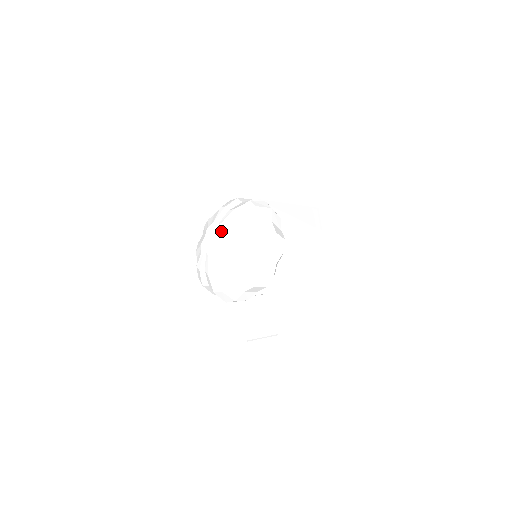
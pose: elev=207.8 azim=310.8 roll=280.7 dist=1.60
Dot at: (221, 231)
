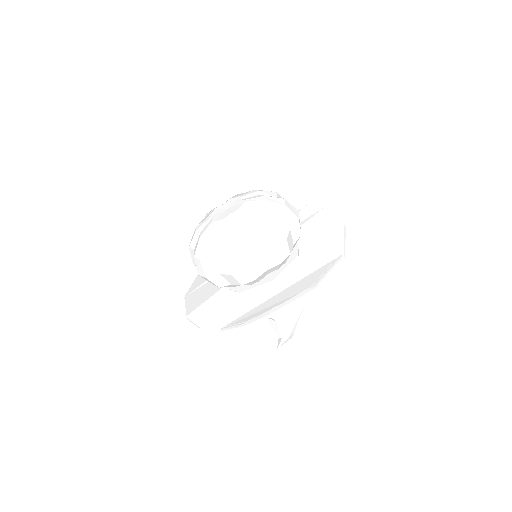
Dot at: (235, 199)
